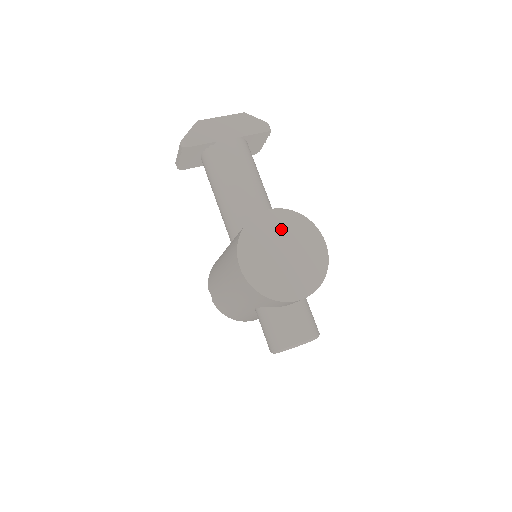
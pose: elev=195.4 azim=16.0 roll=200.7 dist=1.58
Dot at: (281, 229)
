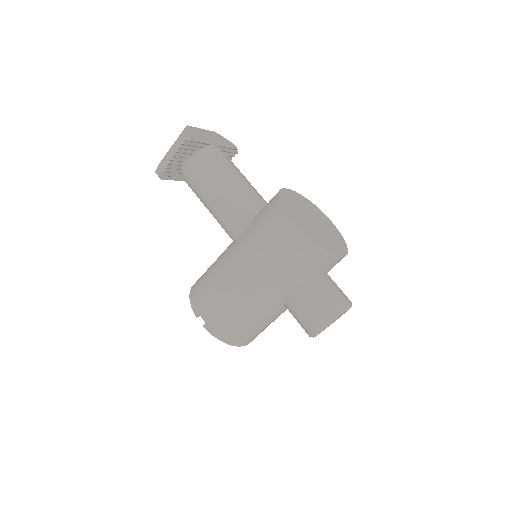
Dot at: (301, 204)
